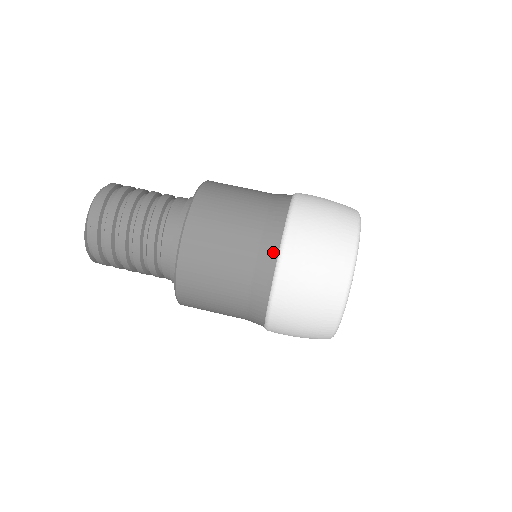
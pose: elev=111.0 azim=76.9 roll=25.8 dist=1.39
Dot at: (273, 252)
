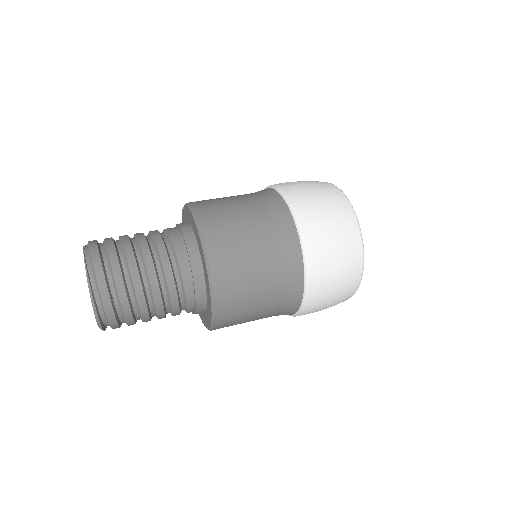
Dot at: (283, 208)
